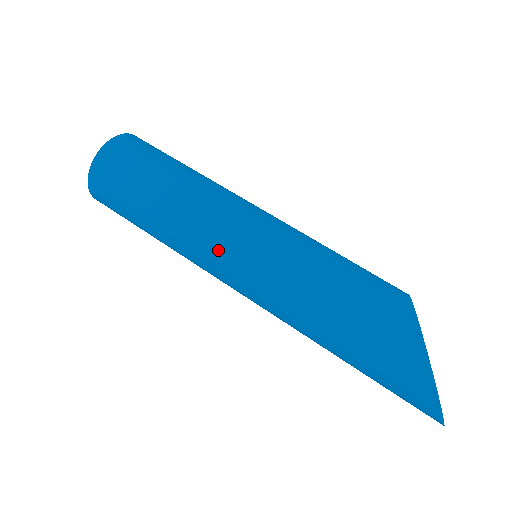
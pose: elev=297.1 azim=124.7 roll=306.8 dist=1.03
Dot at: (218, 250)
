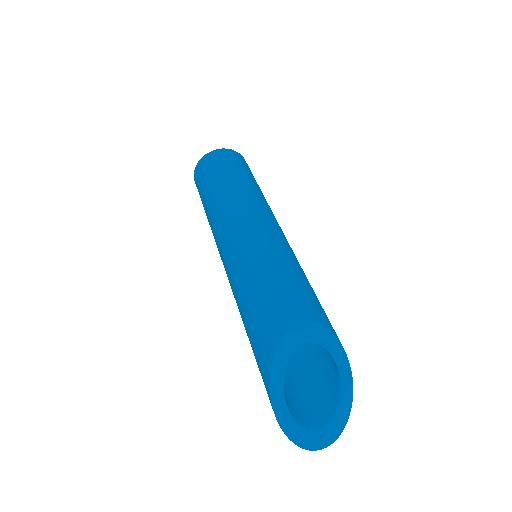
Dot at: (218, 249)
